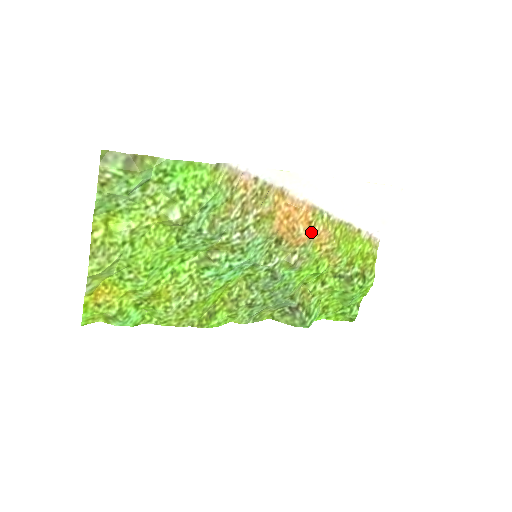
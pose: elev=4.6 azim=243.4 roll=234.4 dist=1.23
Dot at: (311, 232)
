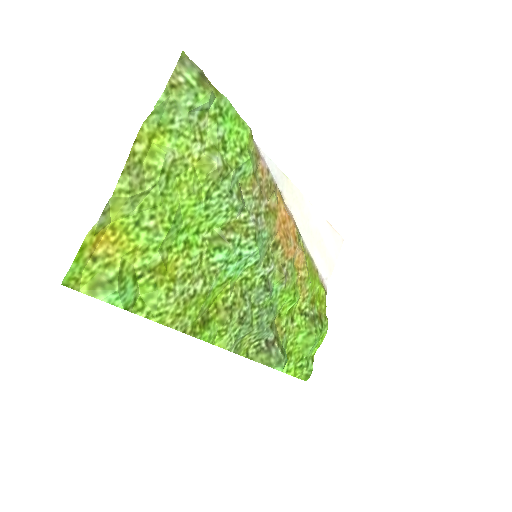
Dot at: (296, 248)
